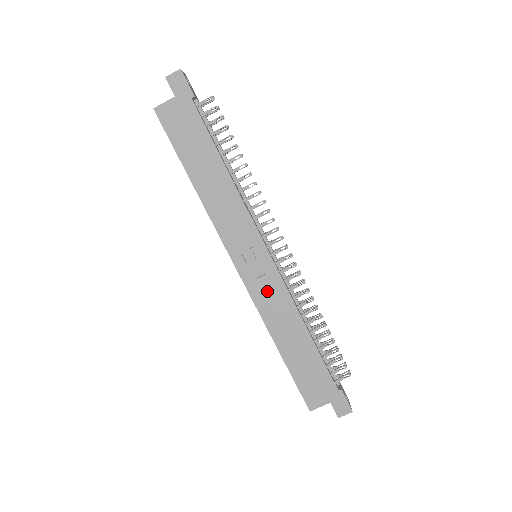
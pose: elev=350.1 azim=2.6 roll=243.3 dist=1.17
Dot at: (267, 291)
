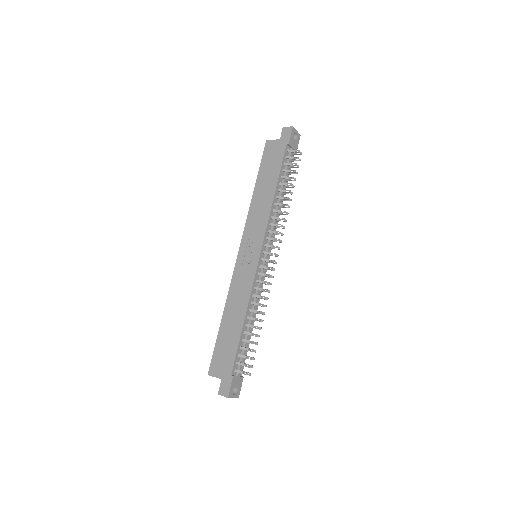
Dot at: (243, 278)
